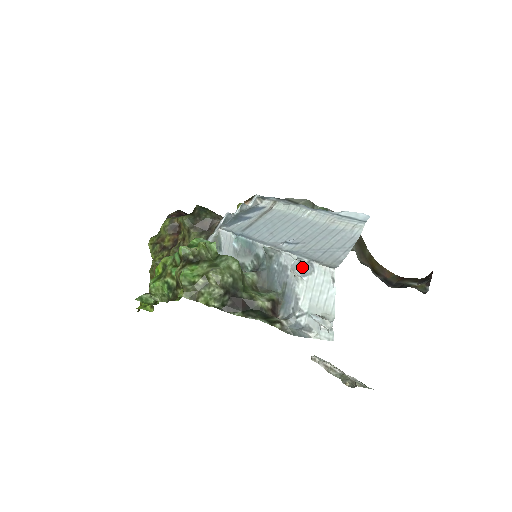
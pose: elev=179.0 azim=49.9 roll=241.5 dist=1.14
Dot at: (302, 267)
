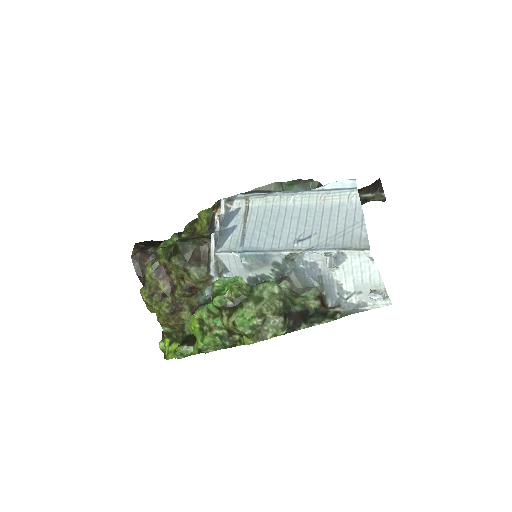
Dot at: (334, 259)
